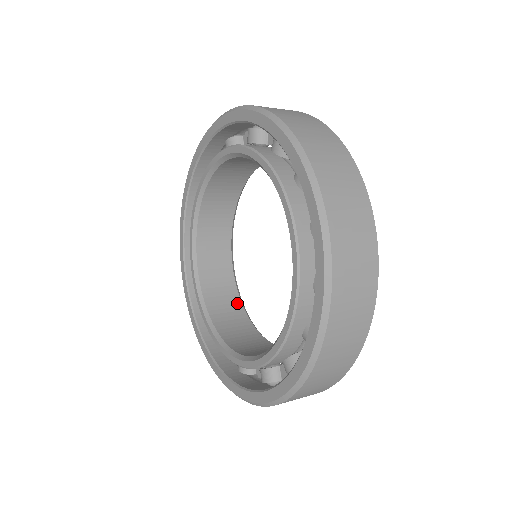
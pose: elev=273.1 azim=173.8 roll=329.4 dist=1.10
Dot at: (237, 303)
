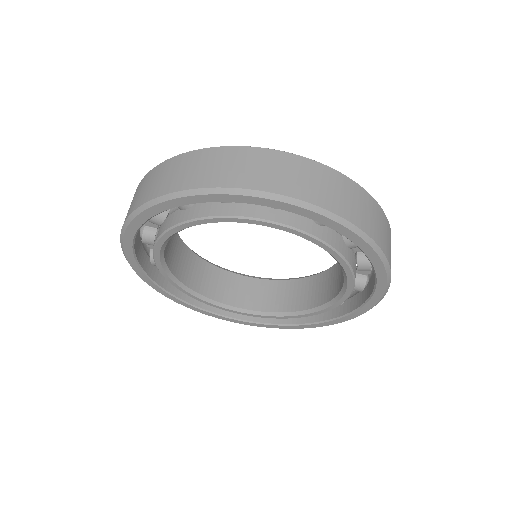
Dot at: (249, 281)
